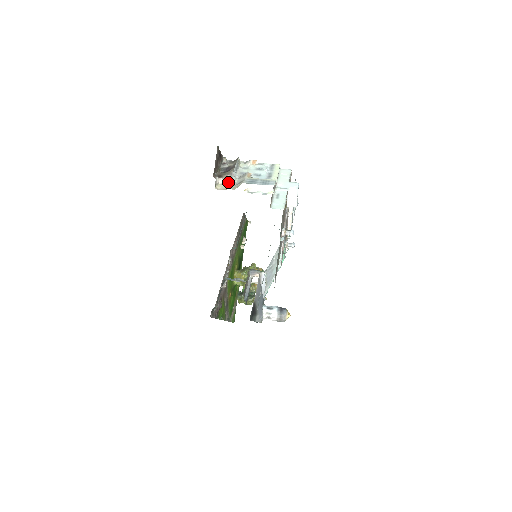
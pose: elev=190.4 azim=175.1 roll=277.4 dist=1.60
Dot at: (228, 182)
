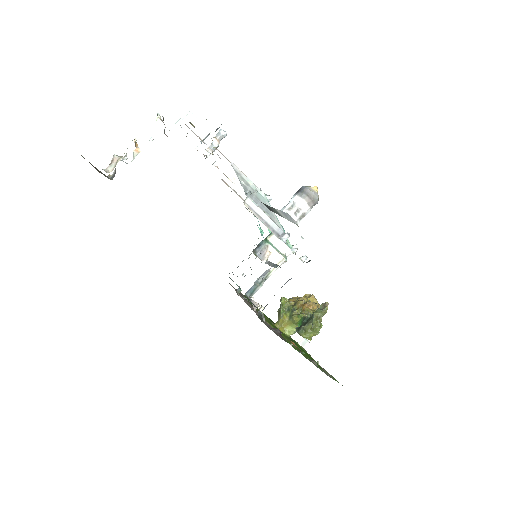
Dot at: (116, 161)
